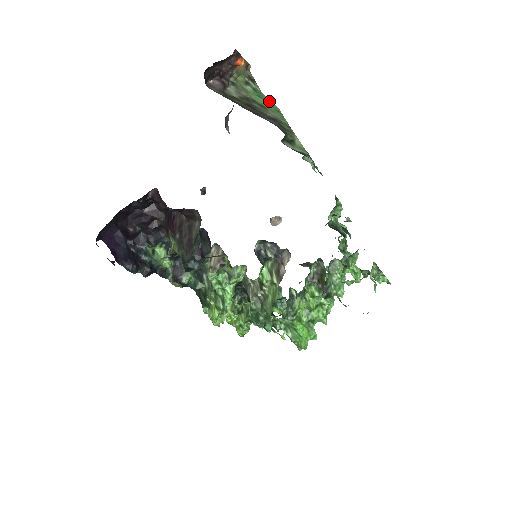
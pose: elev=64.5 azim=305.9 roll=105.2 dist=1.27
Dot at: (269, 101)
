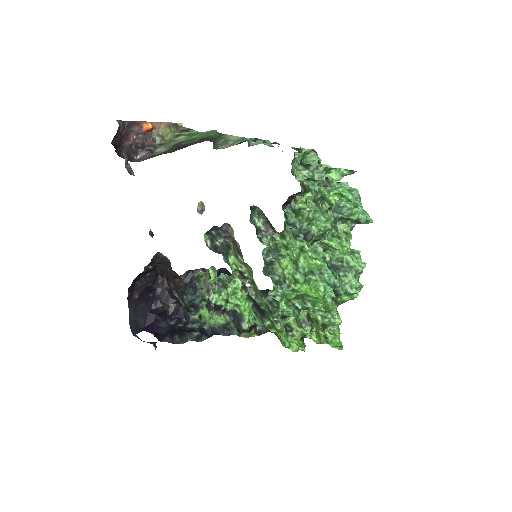
Dot at: (206, 132)
